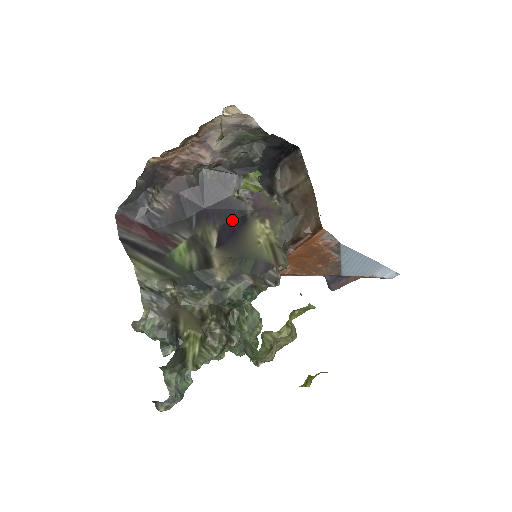
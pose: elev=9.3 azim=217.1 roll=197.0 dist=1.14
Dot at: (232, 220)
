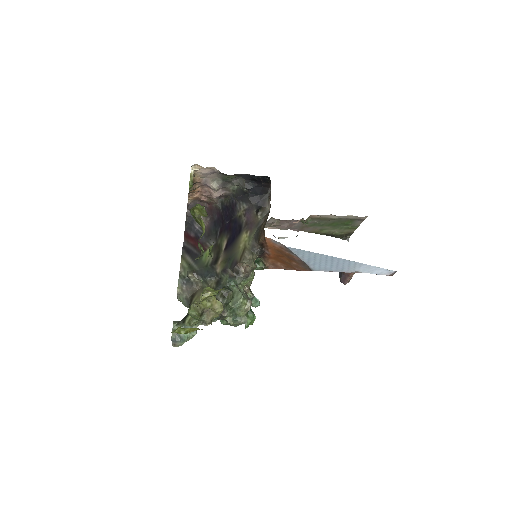
Dot at: (235, 232)
